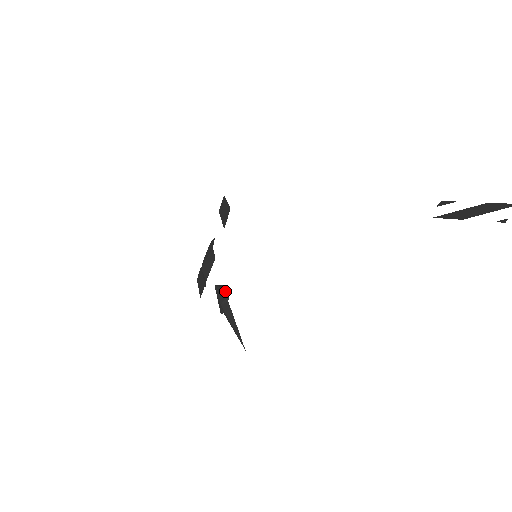
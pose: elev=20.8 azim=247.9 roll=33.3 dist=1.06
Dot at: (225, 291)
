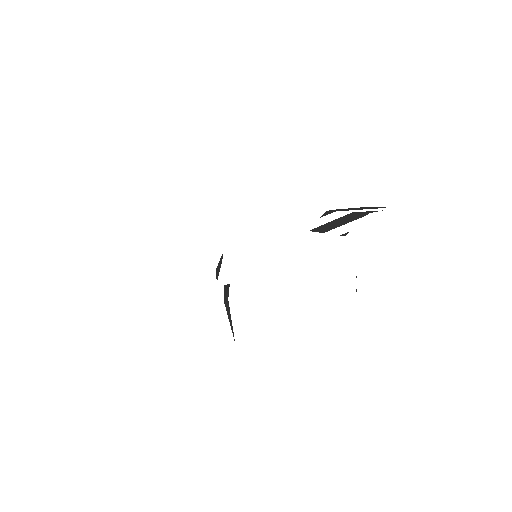
Dot at: (227, 291)
